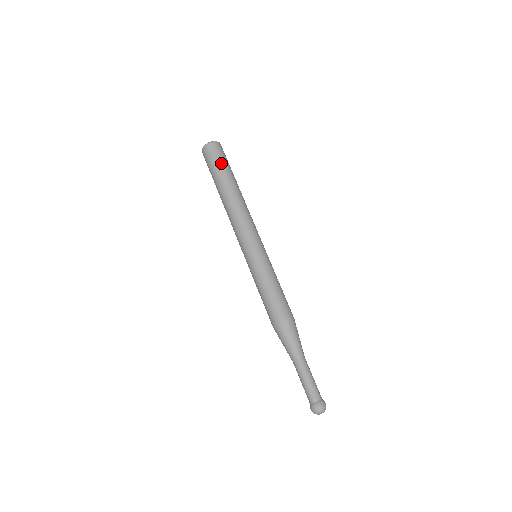
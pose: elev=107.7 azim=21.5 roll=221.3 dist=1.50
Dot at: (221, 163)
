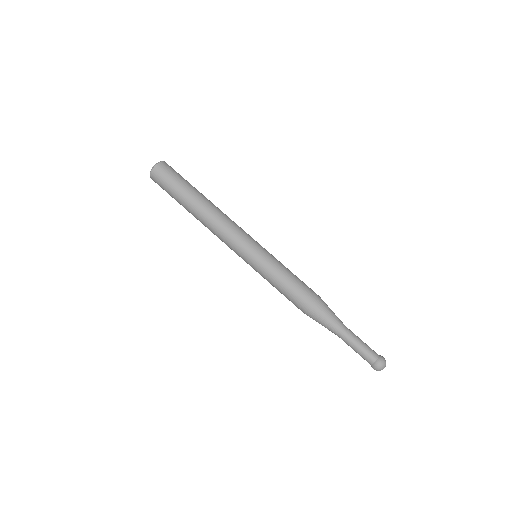
Dot at: (183, 178)
